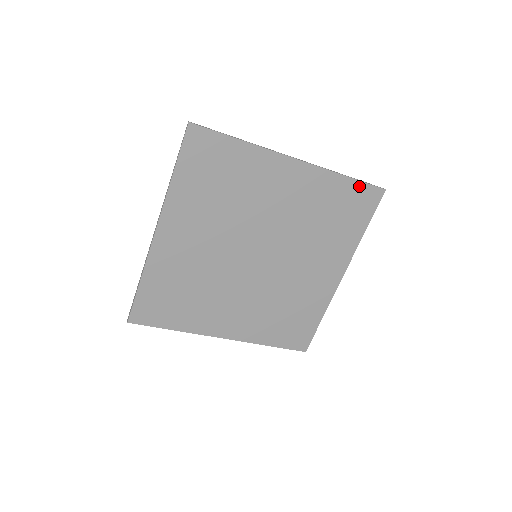
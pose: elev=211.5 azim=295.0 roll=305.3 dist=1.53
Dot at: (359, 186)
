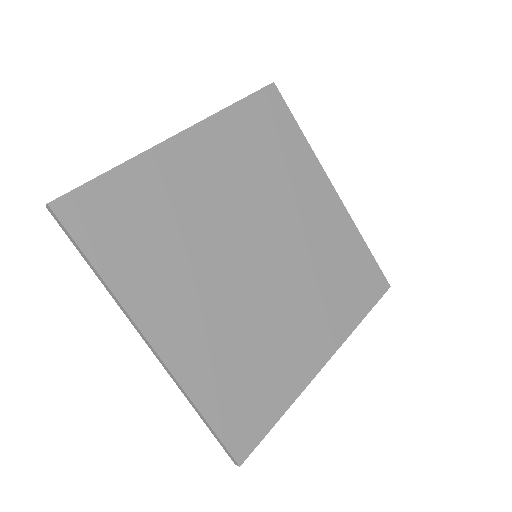
Dot at: (372, 263)
